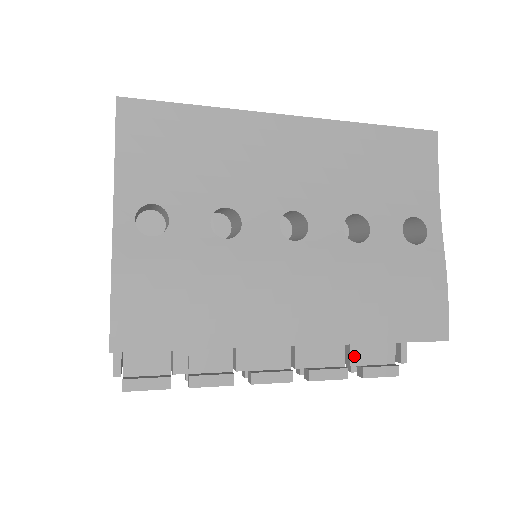
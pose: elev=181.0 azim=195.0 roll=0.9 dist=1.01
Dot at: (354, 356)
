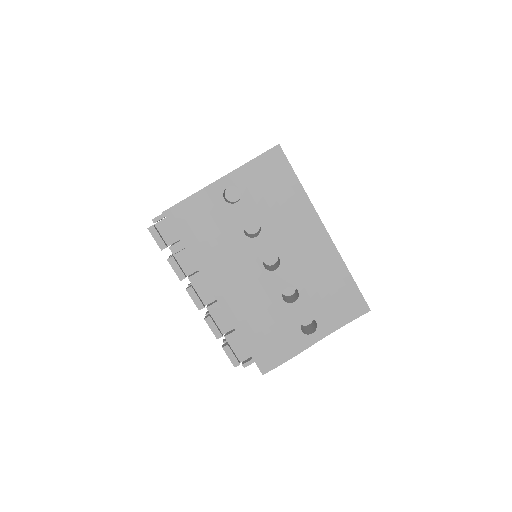
Dot at: (231, 336)
